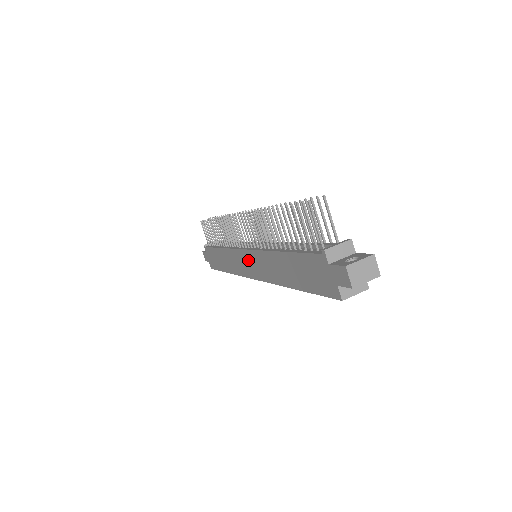
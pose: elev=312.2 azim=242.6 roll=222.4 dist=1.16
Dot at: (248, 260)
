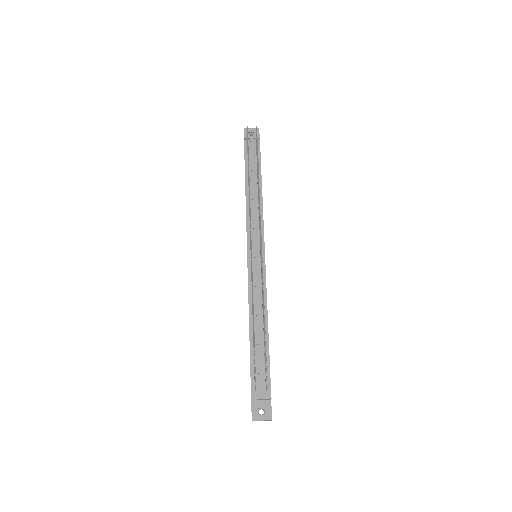
Dot at: occluded
